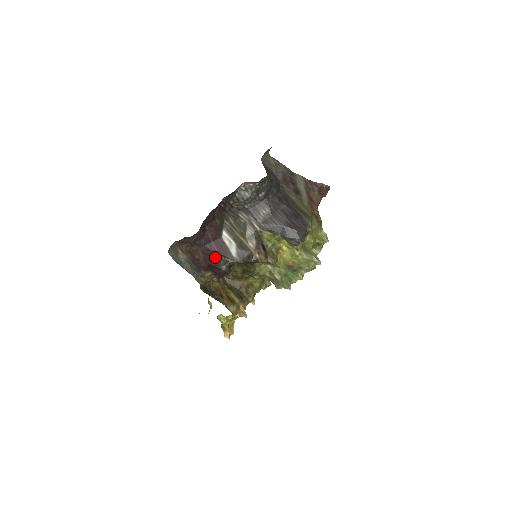
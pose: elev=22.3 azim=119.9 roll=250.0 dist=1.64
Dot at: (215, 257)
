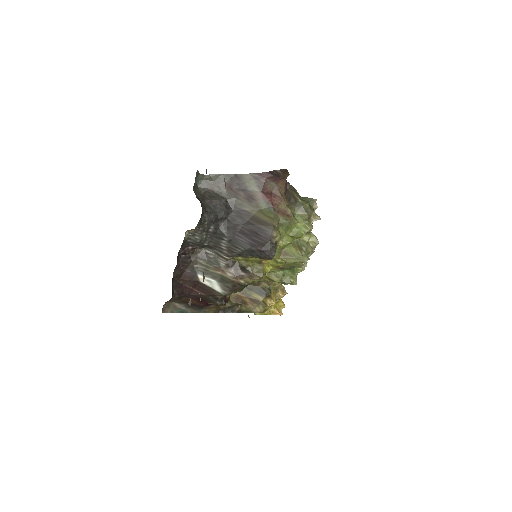
Dot at: (205, 298)
